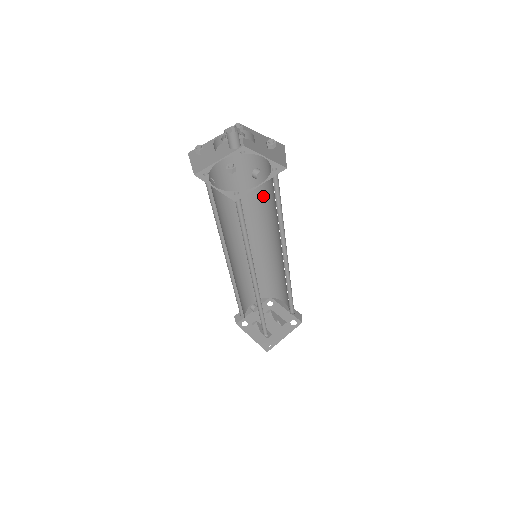
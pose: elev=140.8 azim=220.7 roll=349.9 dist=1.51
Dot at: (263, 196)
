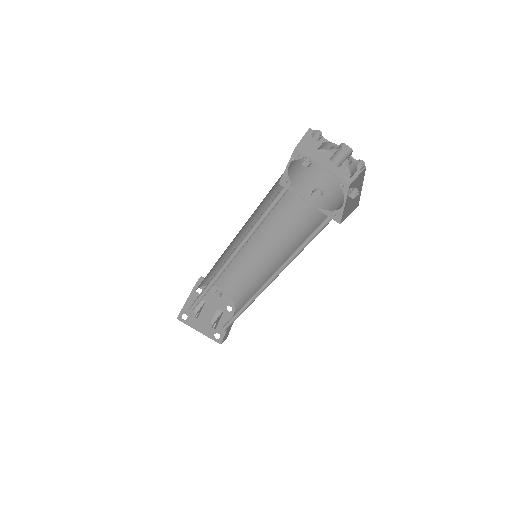
Dot at: (313, 230)
